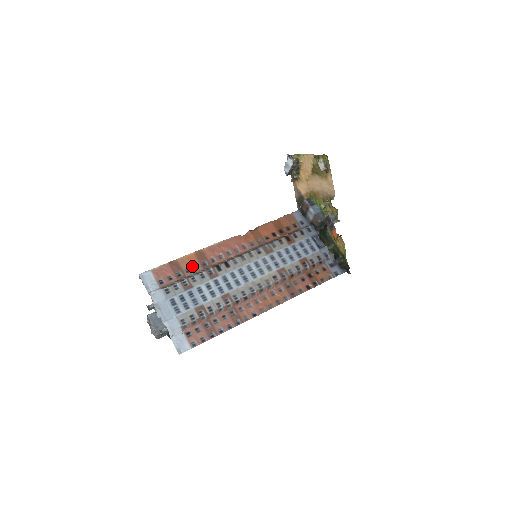
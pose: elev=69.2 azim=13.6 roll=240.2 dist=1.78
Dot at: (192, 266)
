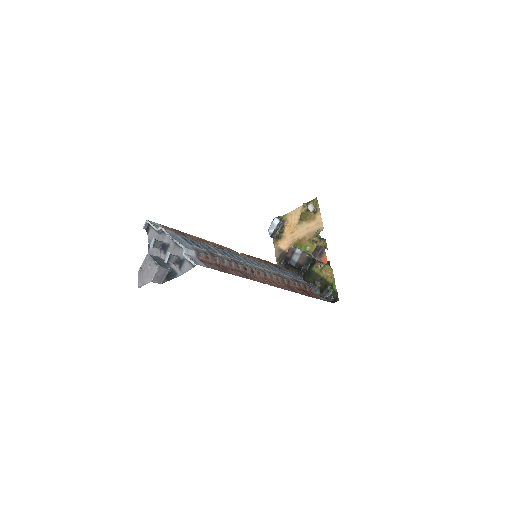
Dot at: occluded
